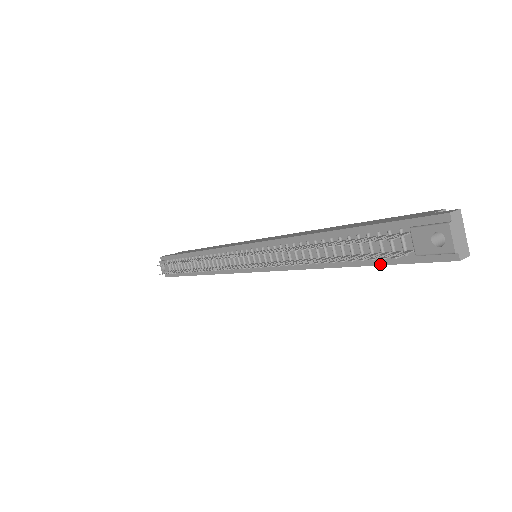
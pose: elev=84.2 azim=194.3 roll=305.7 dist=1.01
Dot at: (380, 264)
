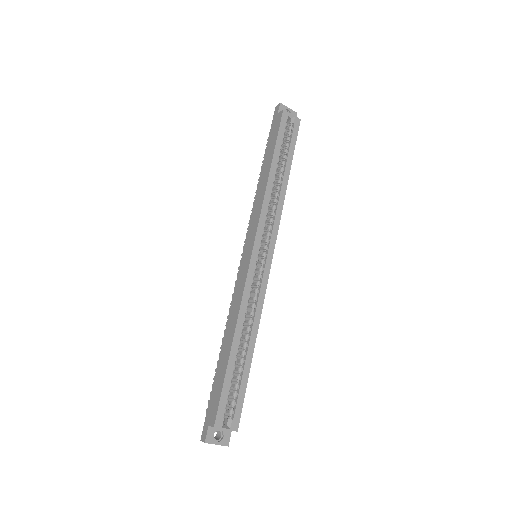
Dot at: occluded
